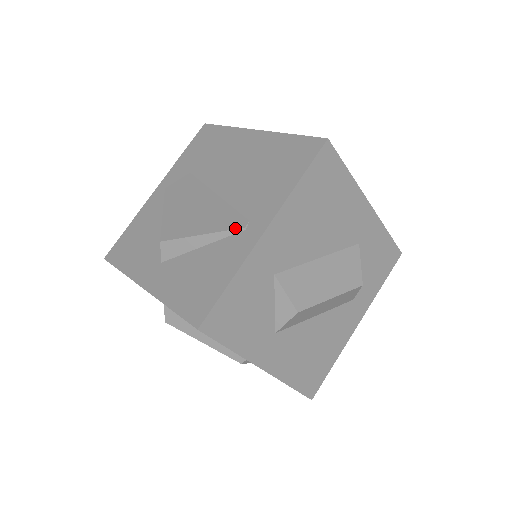
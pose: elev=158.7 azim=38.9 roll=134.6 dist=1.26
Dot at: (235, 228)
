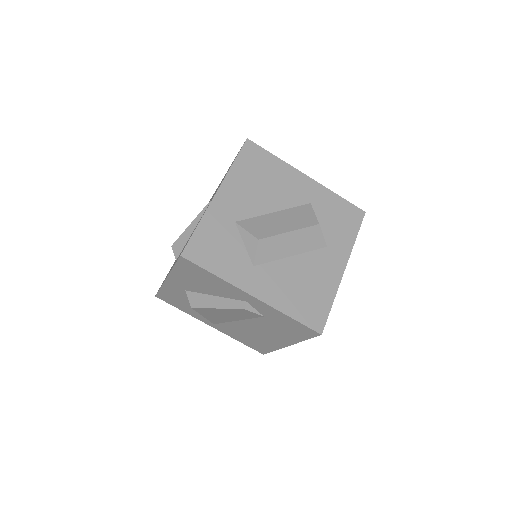
Dot at: (205, 207)
